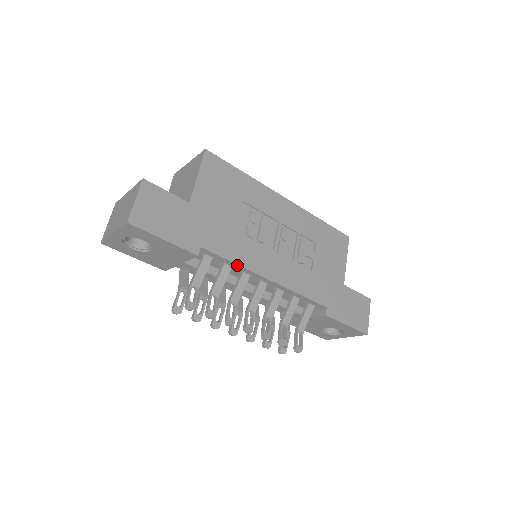
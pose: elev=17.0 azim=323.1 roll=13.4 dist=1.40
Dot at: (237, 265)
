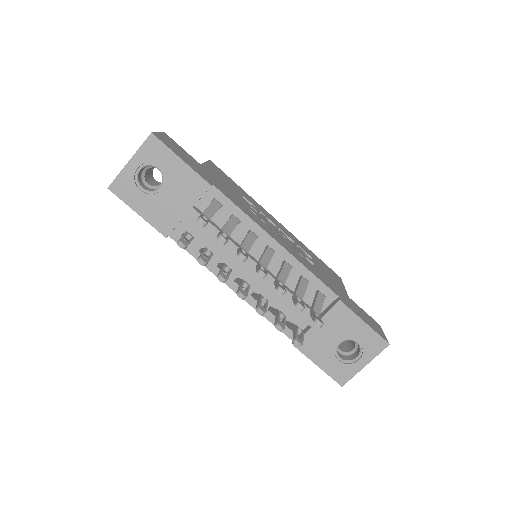
Dot at: (246, 216)
